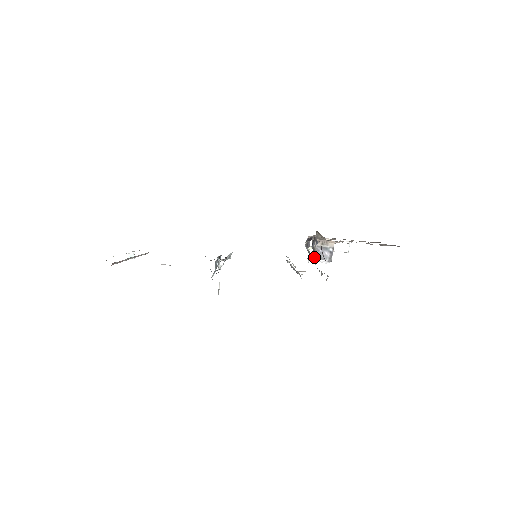
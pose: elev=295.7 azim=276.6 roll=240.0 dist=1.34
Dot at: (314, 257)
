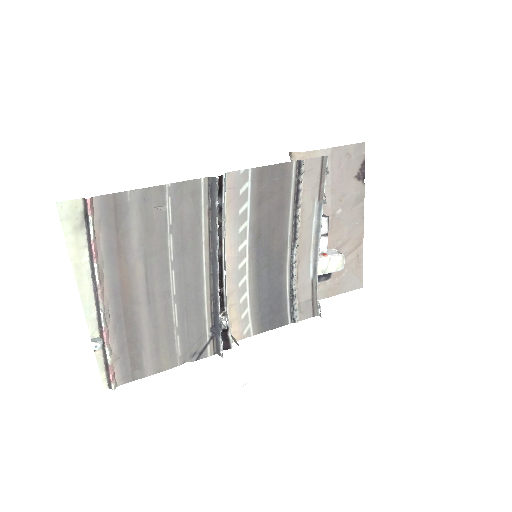
Dot at: occluded
